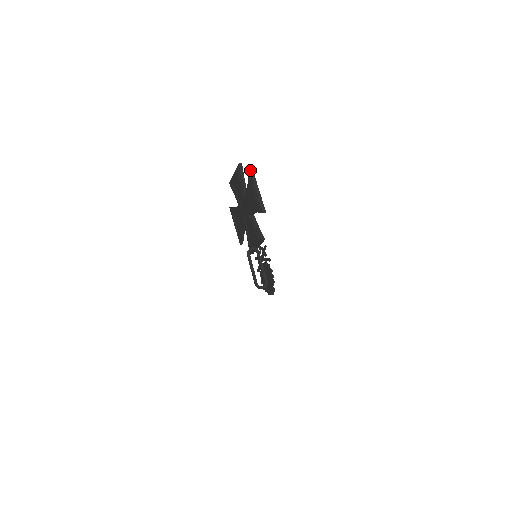
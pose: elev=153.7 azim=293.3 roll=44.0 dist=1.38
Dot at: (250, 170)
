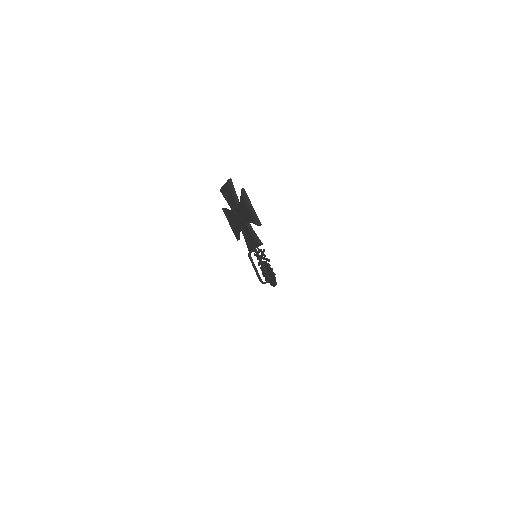
Dot at: (242, 189)
